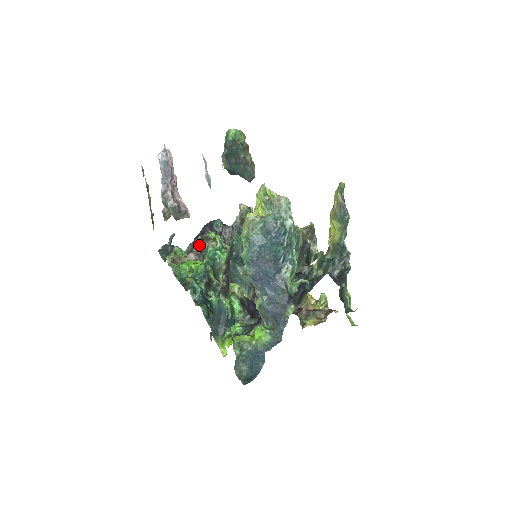
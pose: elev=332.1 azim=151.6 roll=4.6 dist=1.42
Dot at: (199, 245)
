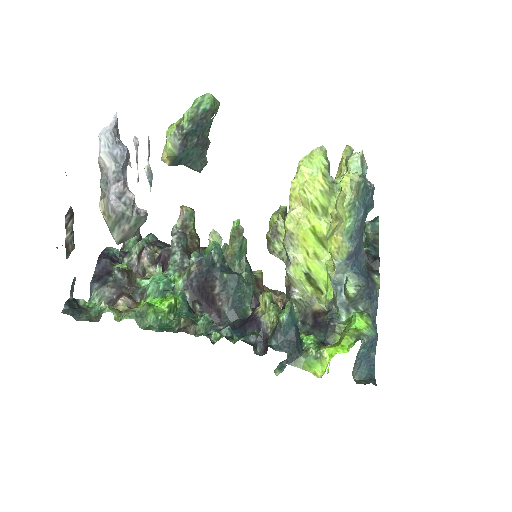
Dot at: (124, 282)
